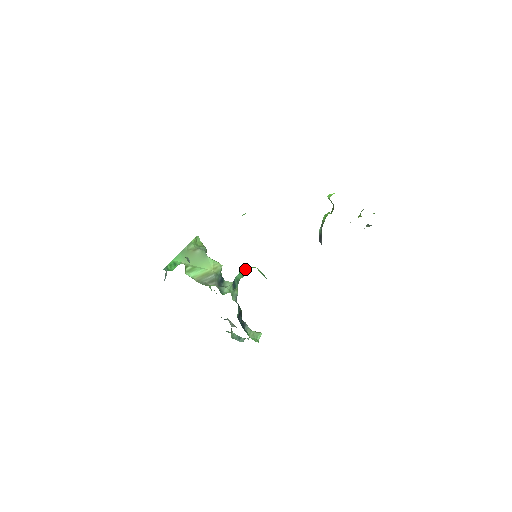
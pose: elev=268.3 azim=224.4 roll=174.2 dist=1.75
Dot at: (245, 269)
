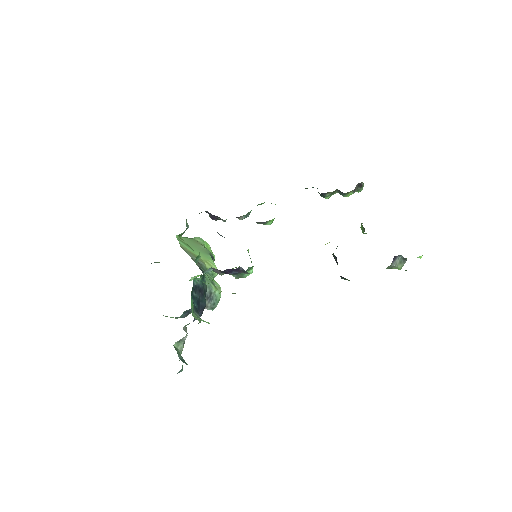
Dot at: occluded
